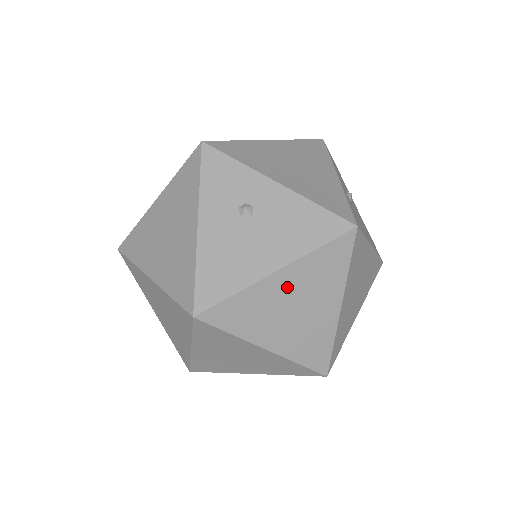
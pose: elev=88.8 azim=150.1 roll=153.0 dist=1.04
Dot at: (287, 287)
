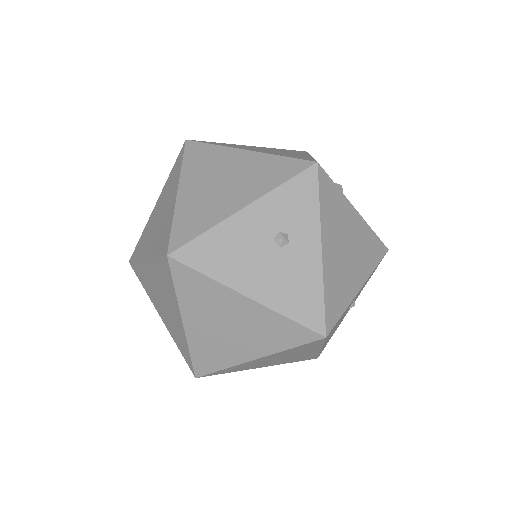
Dot at: (241, 312)
